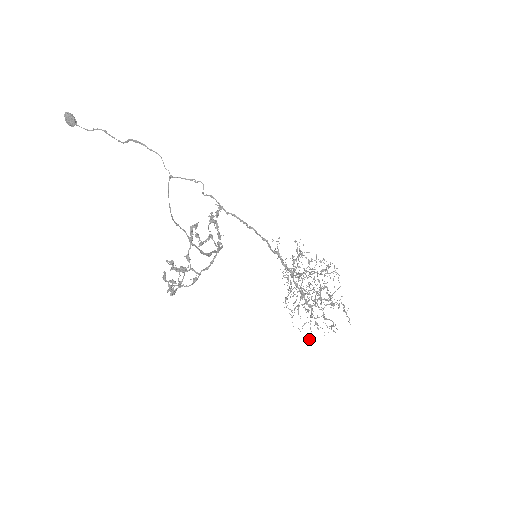
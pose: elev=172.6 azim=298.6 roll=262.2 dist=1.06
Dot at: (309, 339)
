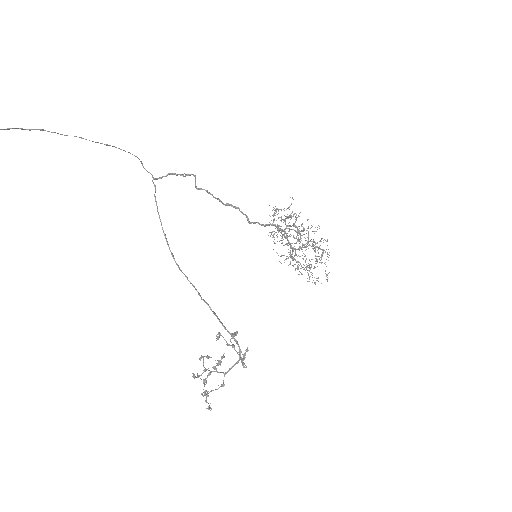
Dot at: occluded
